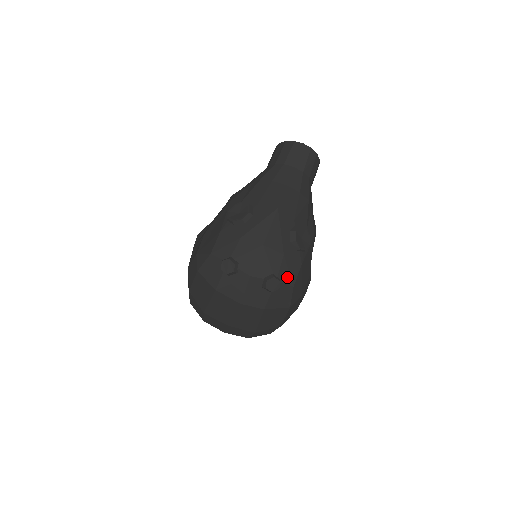
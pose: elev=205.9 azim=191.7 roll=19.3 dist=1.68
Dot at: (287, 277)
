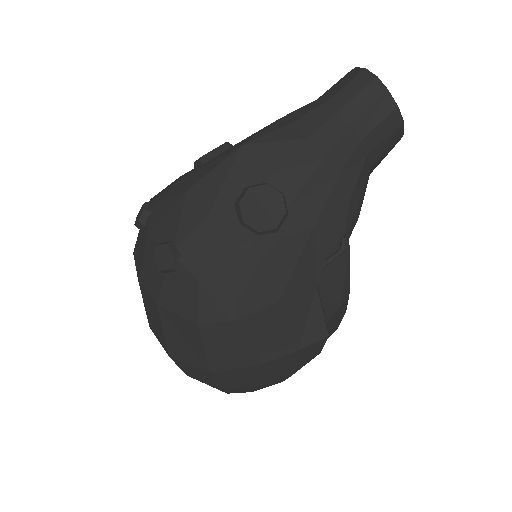
Dot at: (195, 258)
